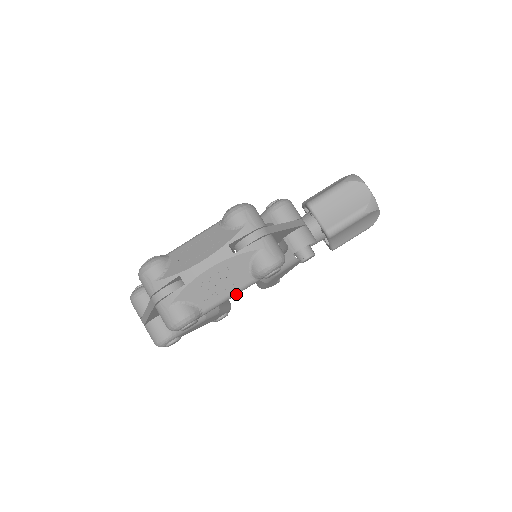
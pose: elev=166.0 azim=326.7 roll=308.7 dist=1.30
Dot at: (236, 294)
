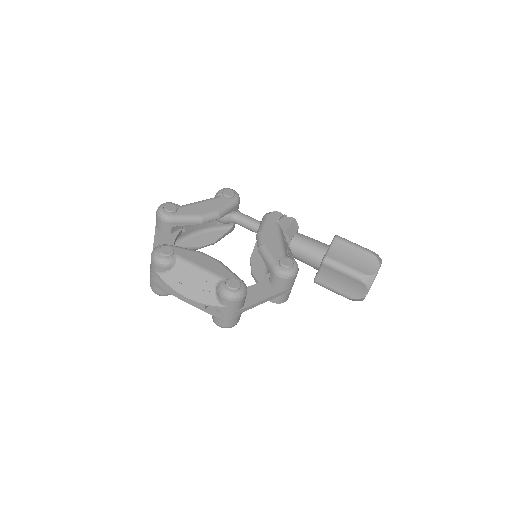
Dot at: occluded
